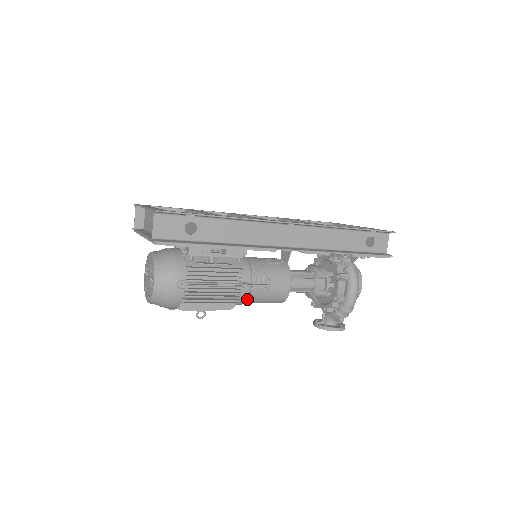
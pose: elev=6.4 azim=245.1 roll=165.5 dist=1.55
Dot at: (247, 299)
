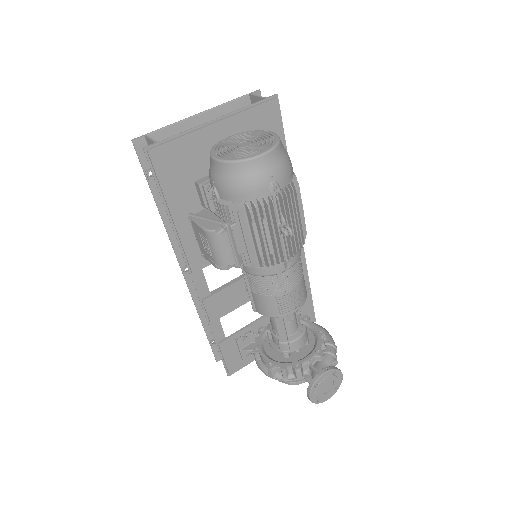
Dot at: (300, 254)
